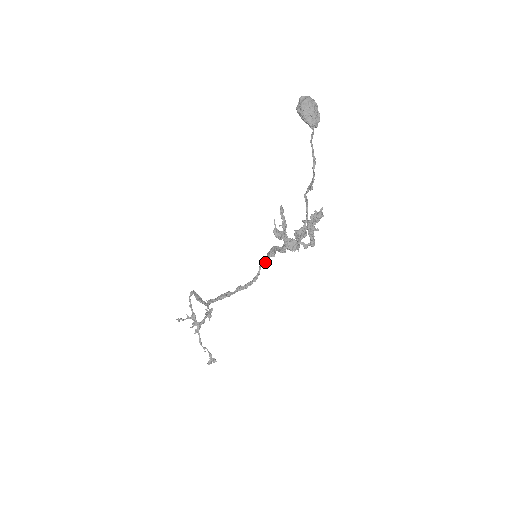
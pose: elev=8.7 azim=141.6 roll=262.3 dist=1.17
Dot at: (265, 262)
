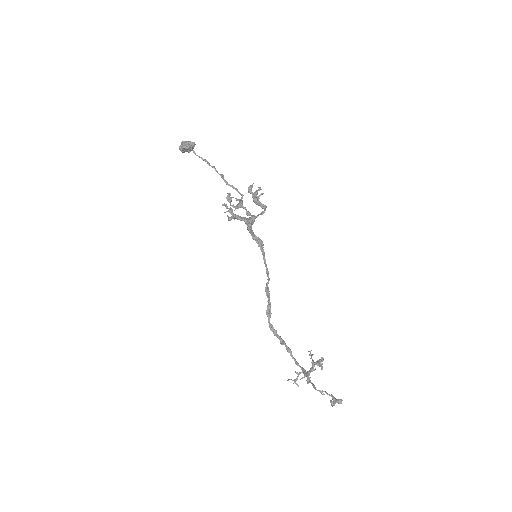
Dot at: (263, 254)
